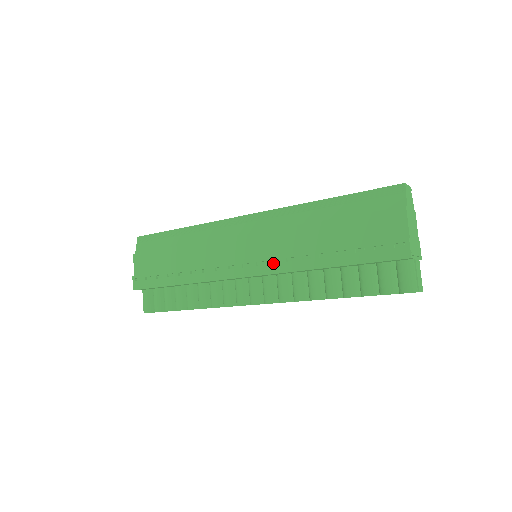
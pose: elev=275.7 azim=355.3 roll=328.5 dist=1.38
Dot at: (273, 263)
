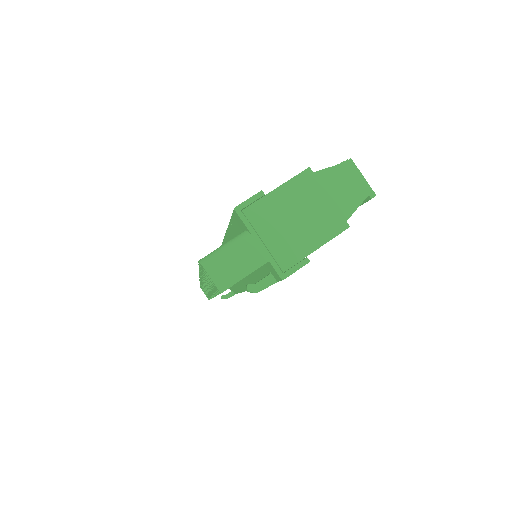
Dot at: occluded
